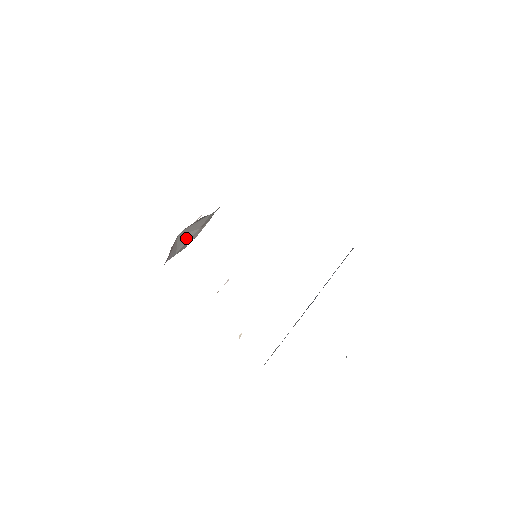
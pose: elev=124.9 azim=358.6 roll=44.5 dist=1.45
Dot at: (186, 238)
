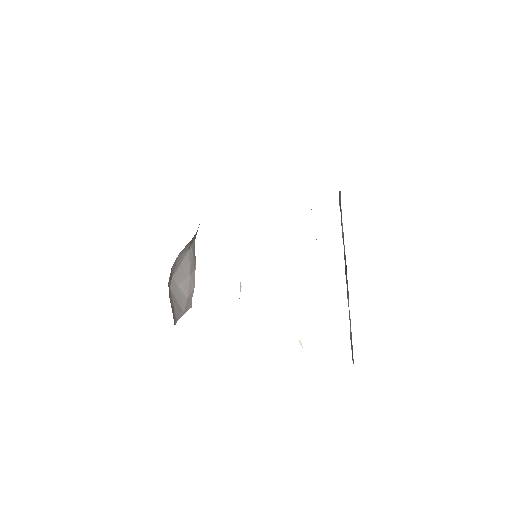
Dot at: (183, 291)
